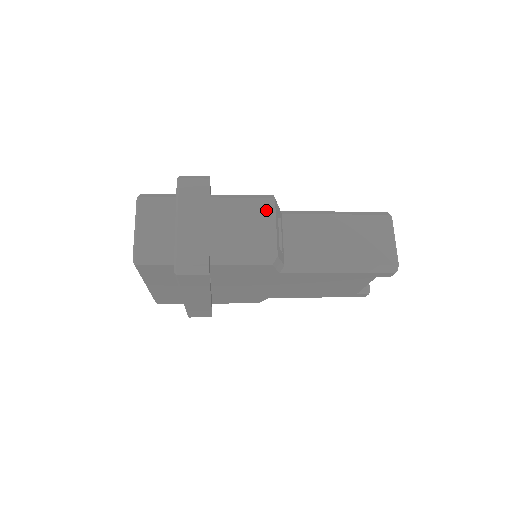
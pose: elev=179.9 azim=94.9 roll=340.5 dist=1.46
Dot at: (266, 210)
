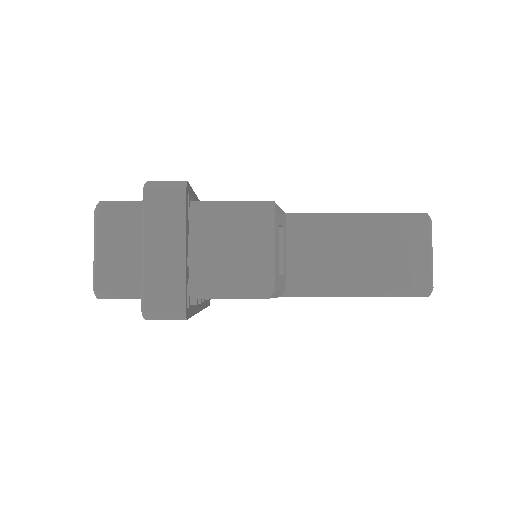
Dot at: (262, 226)
